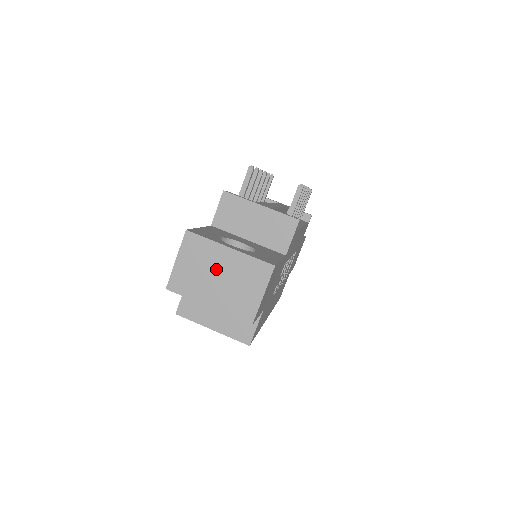
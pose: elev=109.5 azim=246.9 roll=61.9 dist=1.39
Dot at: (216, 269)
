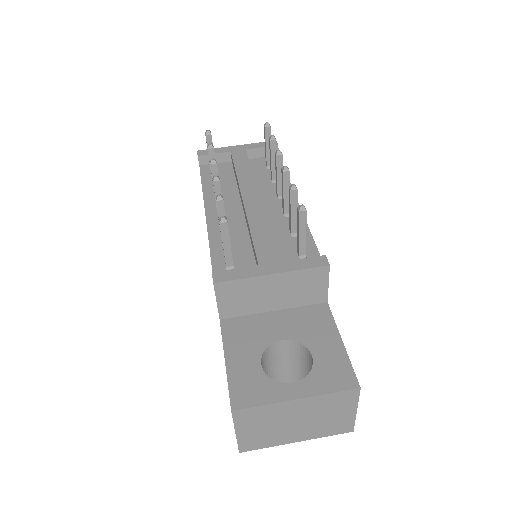
Dot at: (289, 419)
